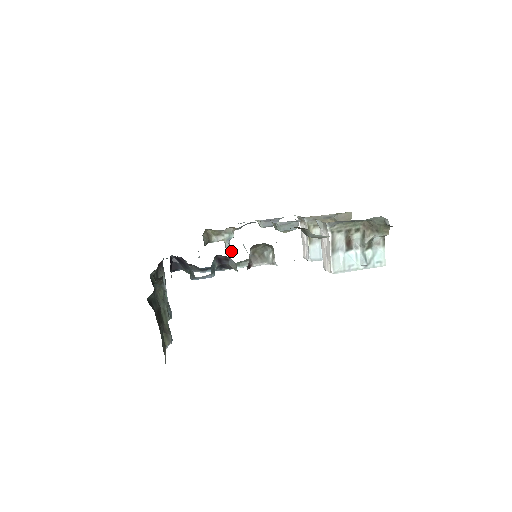
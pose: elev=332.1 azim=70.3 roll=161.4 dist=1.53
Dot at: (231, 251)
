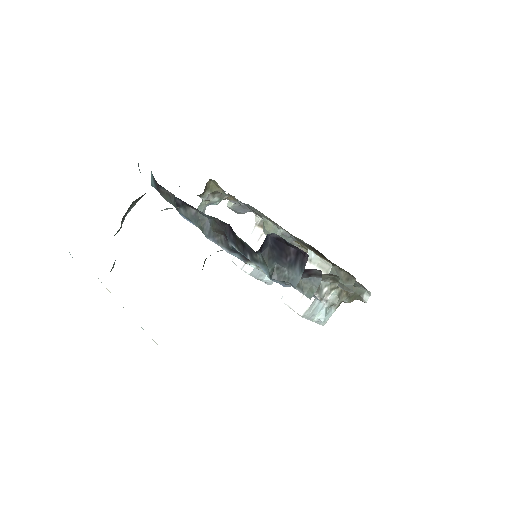
Dot at: occluded
